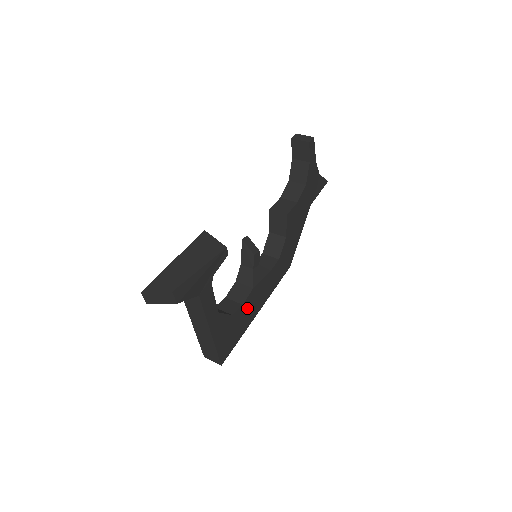
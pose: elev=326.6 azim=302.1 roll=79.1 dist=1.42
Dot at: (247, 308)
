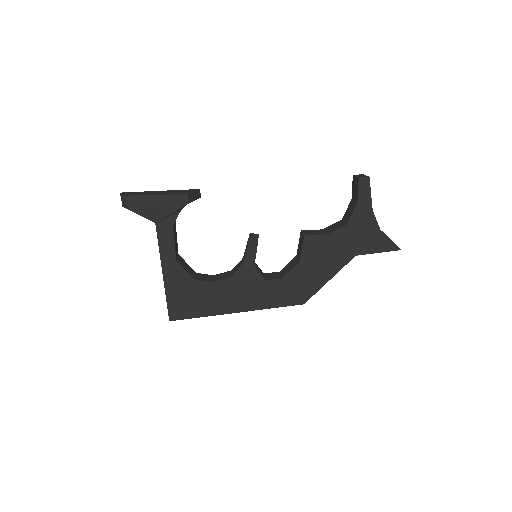
Dot at: (219, 292)
